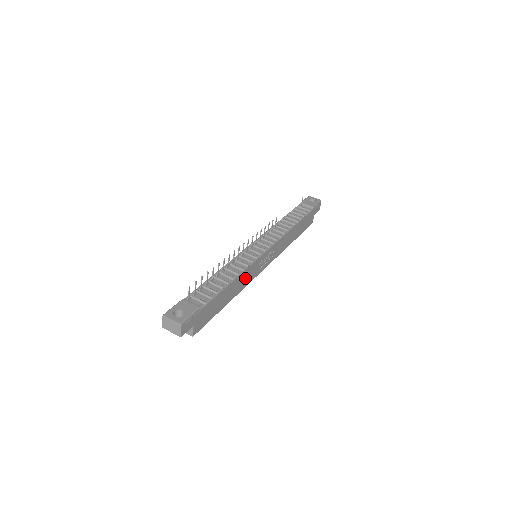
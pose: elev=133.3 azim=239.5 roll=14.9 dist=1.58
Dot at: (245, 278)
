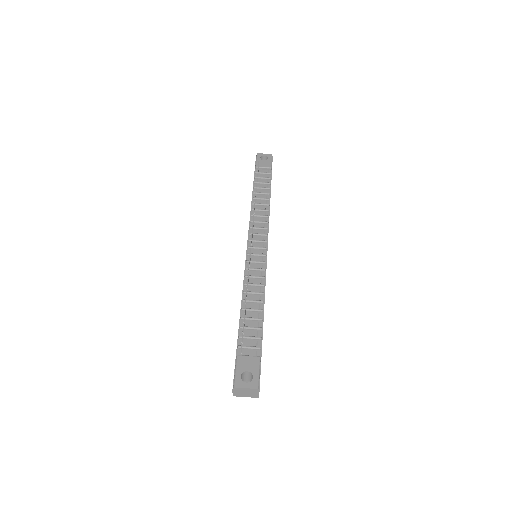
Dot at: occluded
